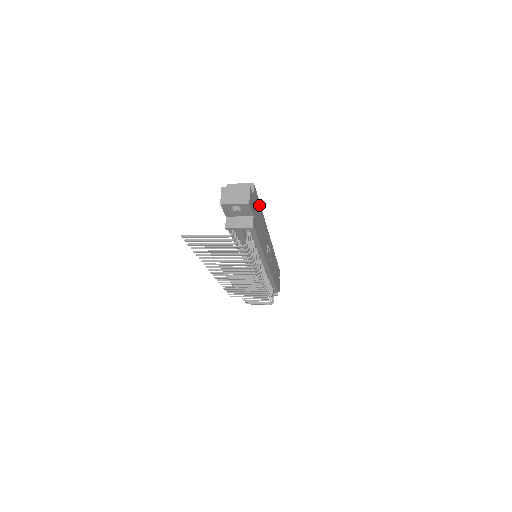
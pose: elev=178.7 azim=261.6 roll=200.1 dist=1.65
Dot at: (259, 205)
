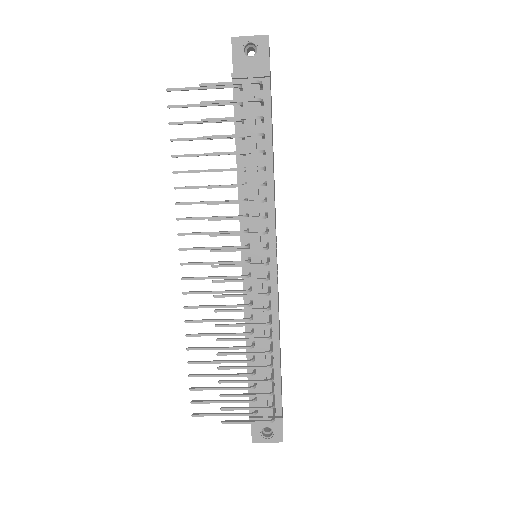
Dot at: (272, 127)
